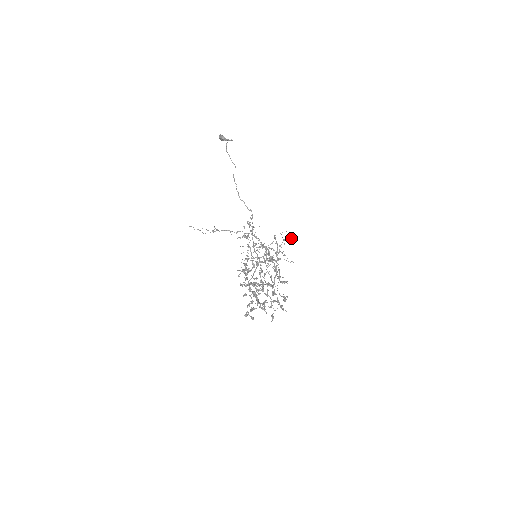
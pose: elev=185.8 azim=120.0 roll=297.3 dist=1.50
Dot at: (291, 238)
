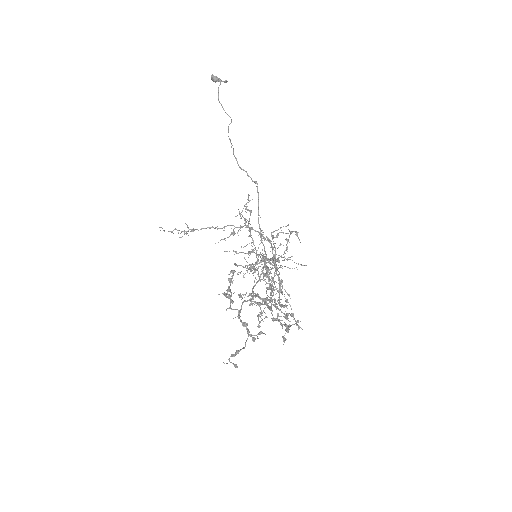
Dot at: (298, 232)
